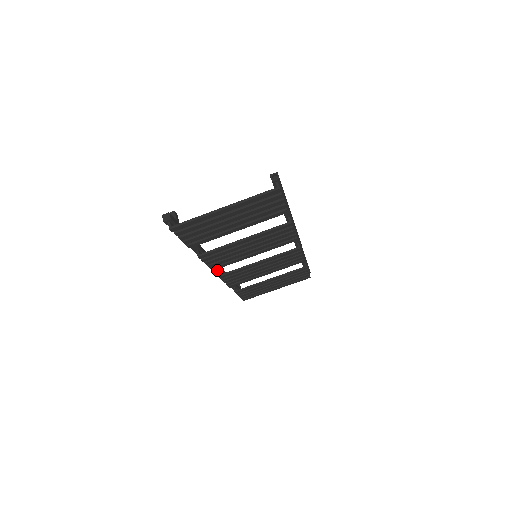
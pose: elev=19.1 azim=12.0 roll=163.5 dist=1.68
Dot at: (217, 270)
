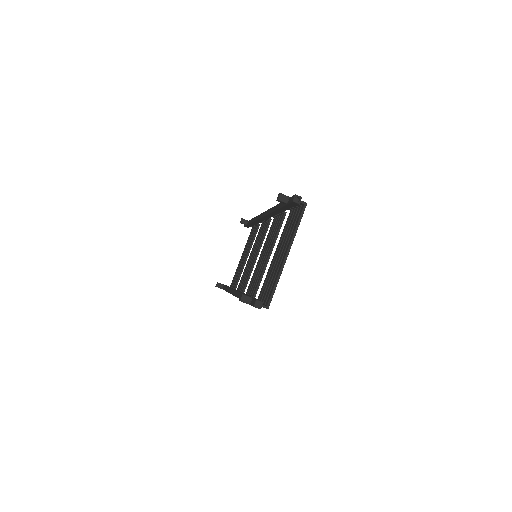
Dot at: occluded
